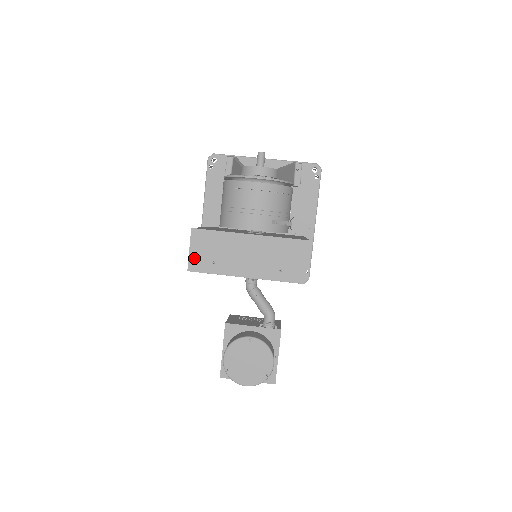
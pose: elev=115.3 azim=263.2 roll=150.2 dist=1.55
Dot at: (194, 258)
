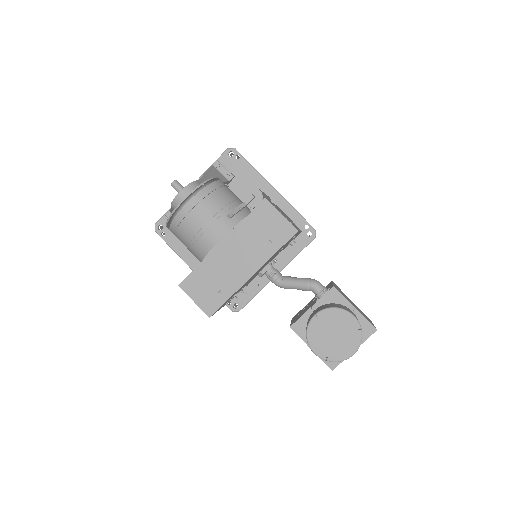
Dot at: (203, 304)
